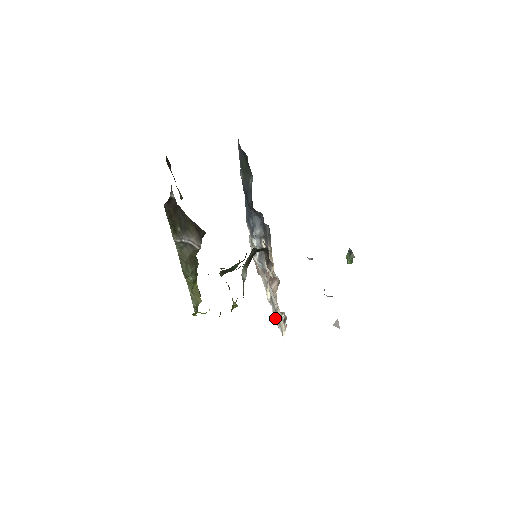
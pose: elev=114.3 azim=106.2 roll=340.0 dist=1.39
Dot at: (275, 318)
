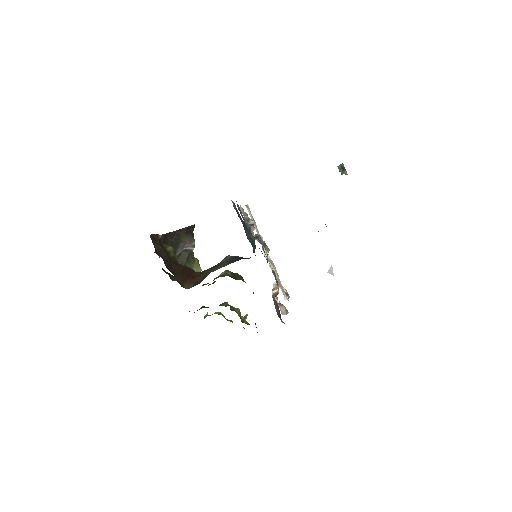
Dot at: occluded
